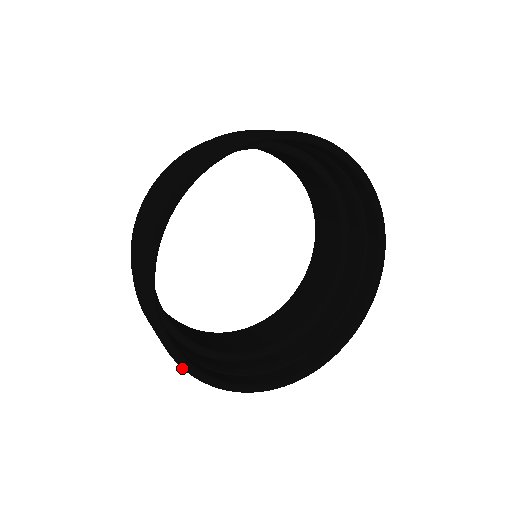
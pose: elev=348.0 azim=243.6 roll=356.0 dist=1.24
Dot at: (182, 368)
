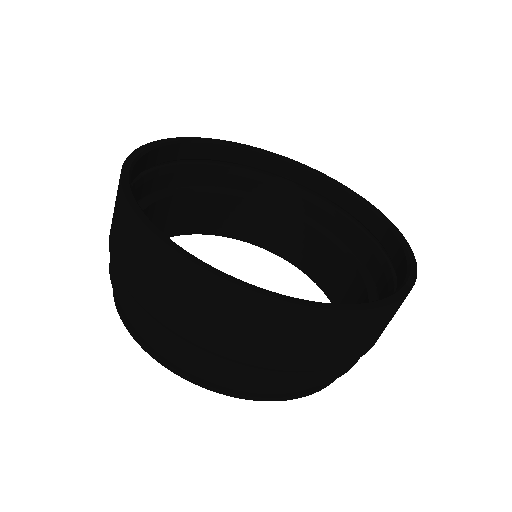
Dot at: (206, 270)
